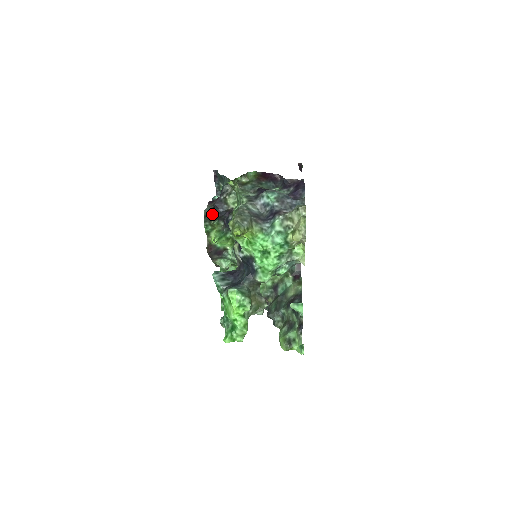
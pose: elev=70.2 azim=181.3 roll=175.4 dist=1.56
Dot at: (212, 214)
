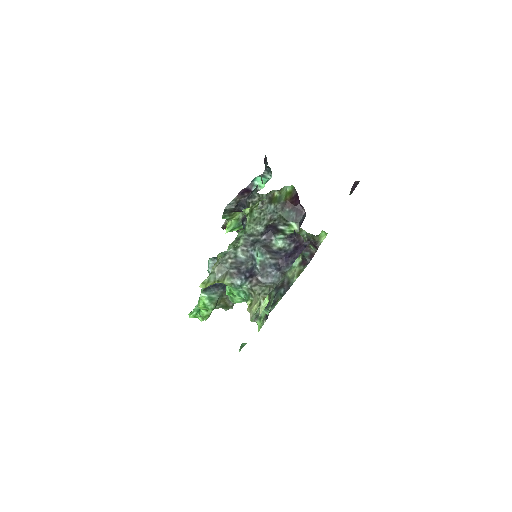
Dot at: (233, 210)
